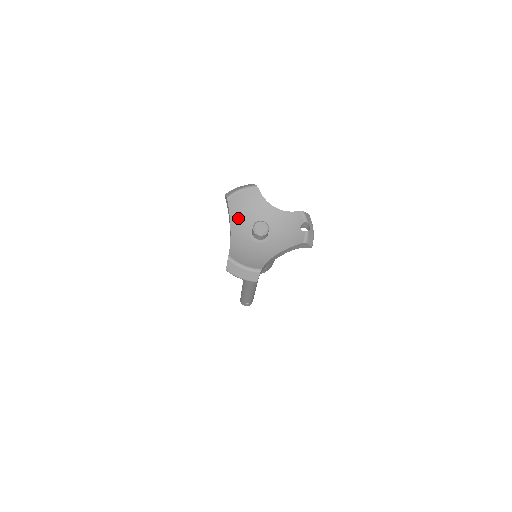
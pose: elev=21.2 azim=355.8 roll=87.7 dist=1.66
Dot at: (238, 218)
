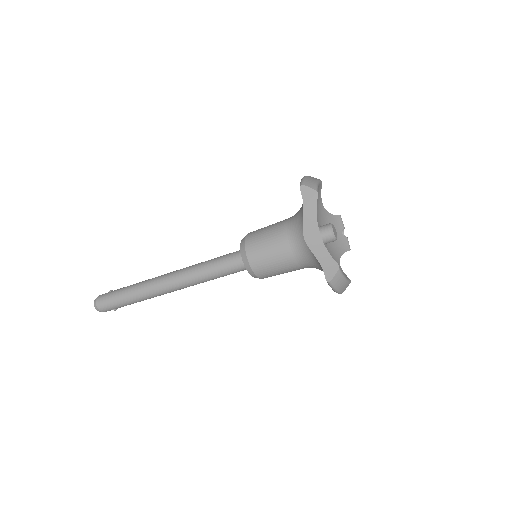
Dot at: occluded
